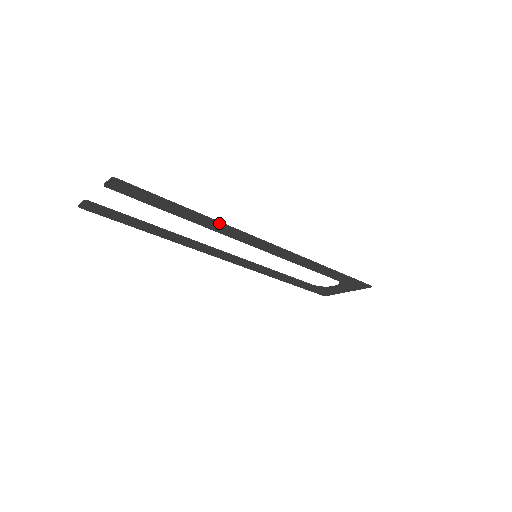
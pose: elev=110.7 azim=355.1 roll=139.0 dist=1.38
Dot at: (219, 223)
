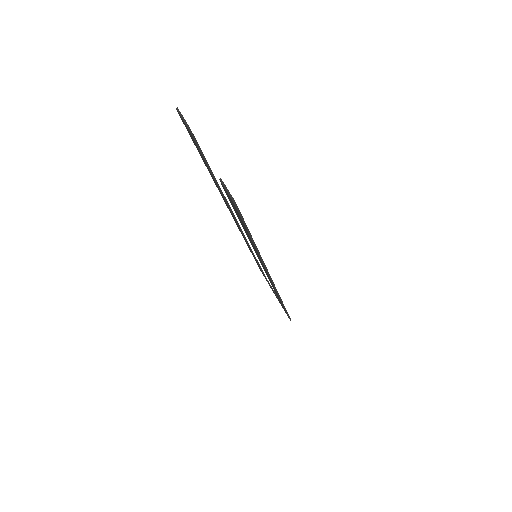
Dot at: (263, 262)
